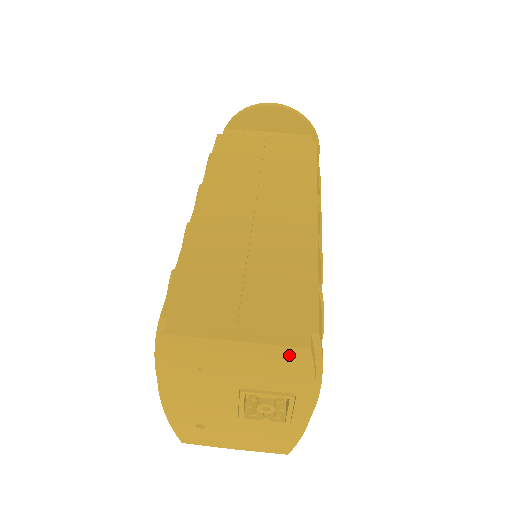
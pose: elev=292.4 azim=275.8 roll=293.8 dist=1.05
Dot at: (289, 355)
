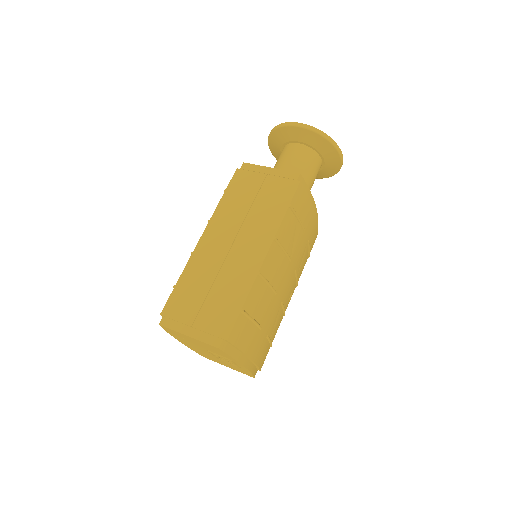
Dot at: (213, 347)
